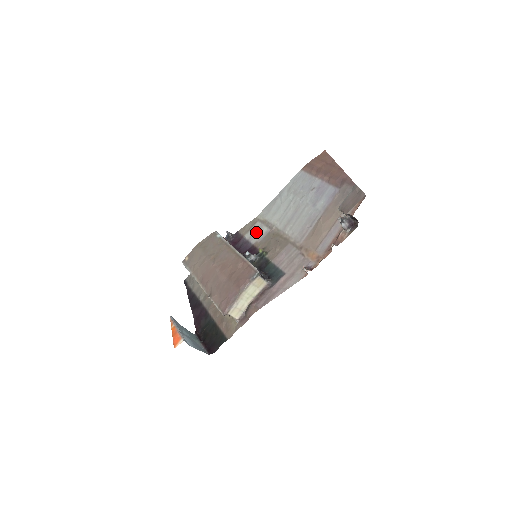
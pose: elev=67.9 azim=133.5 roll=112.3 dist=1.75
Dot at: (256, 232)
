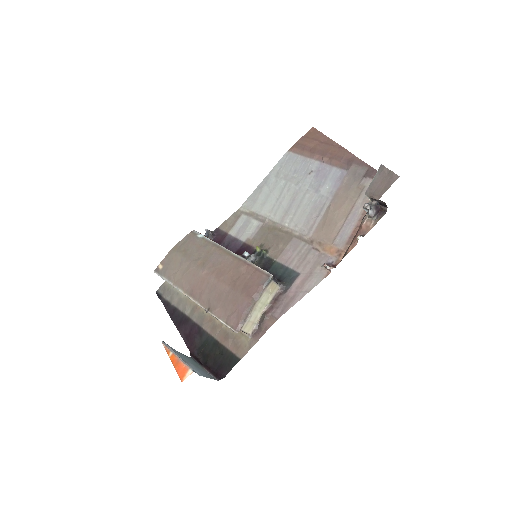
Dot at: (244, 227)
